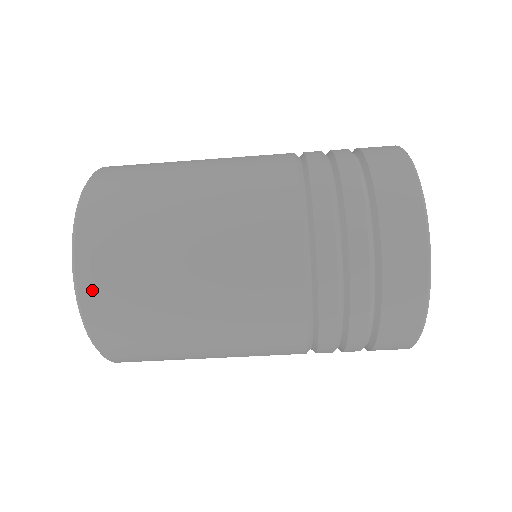
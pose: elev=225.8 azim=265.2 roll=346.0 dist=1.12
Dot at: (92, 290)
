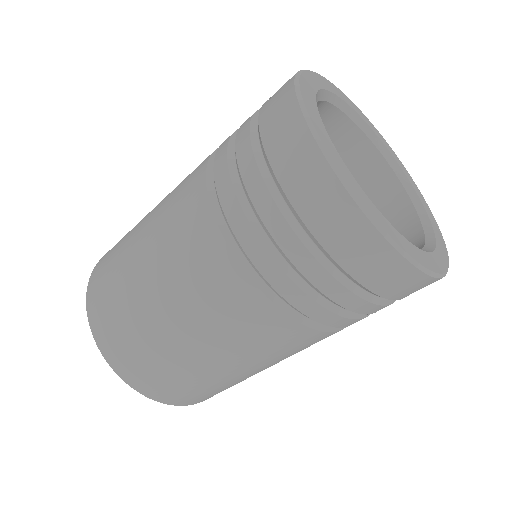
Dot at: (192, 402)
